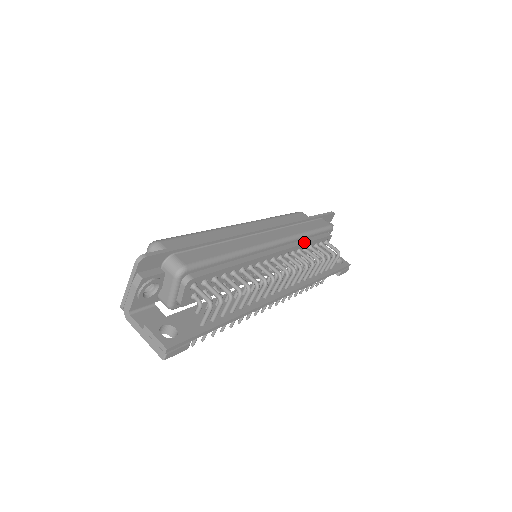
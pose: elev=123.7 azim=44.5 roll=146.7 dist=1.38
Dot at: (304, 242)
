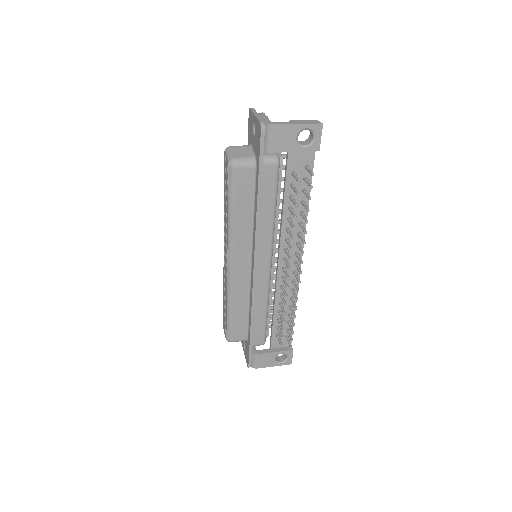
Dot at: occluded
